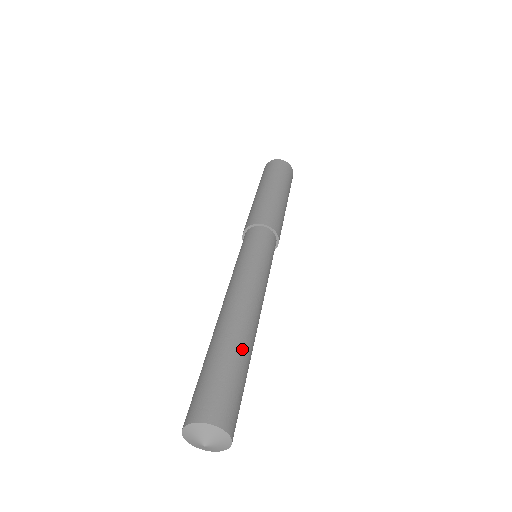
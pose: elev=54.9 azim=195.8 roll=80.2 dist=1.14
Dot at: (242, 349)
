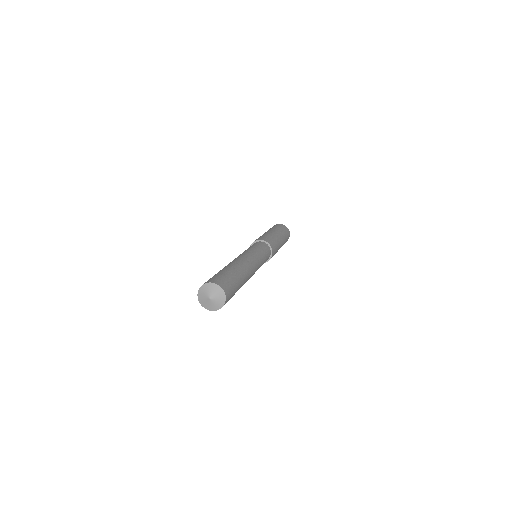
Dot at: (229, 267)
